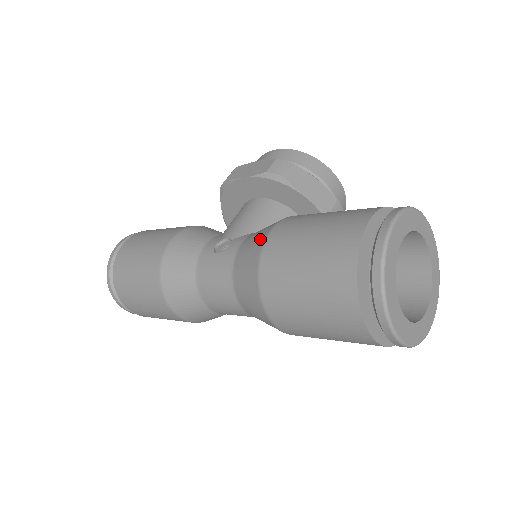
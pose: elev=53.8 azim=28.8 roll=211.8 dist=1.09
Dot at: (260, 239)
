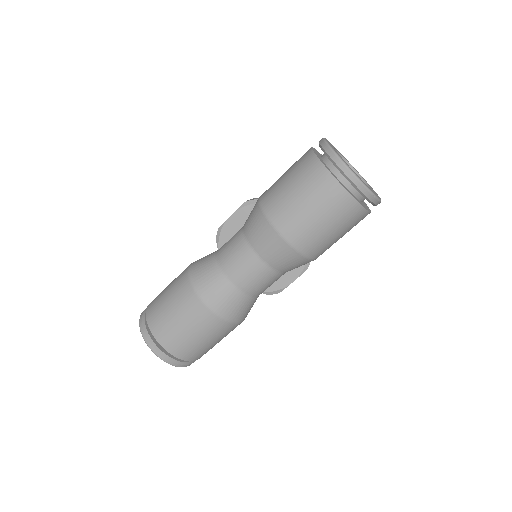
Dot at: (255, 204)
